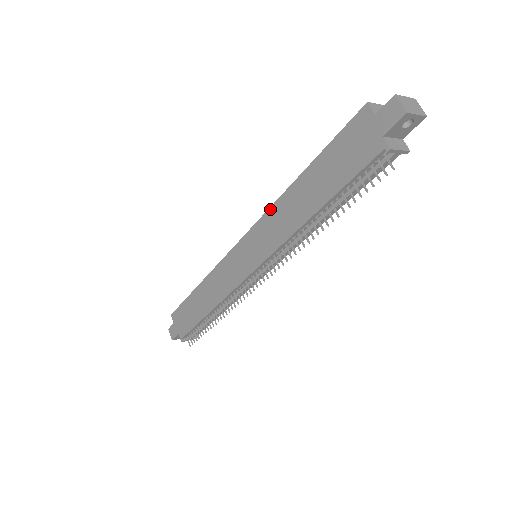
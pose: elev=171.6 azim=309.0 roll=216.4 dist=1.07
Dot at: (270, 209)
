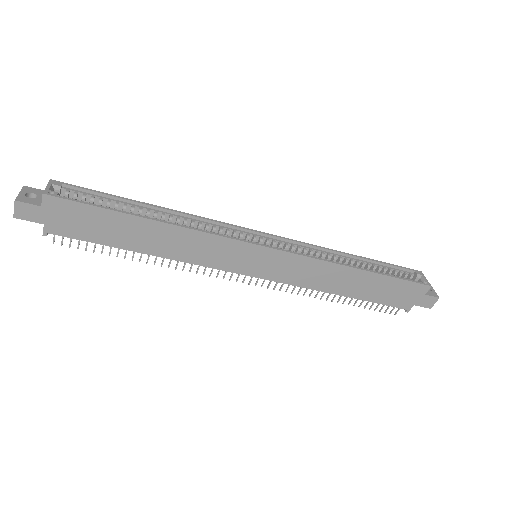
Dot at: (320, 261)
